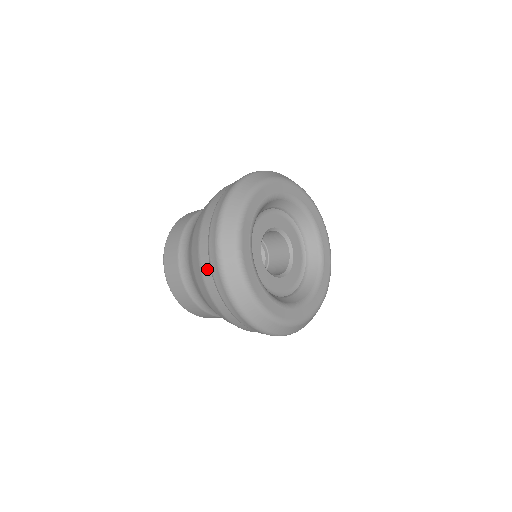
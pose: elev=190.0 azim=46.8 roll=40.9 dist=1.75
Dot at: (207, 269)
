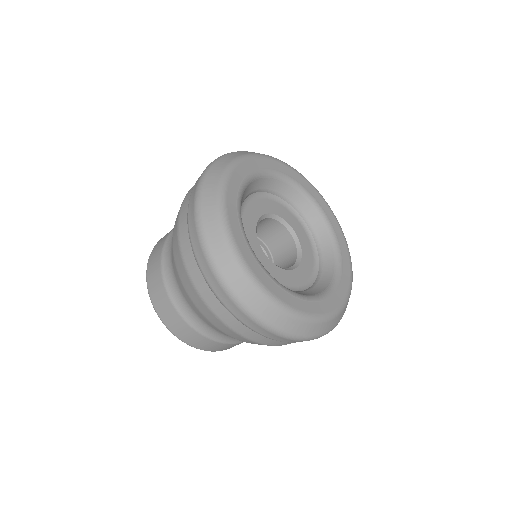
Dot at: (205, 290)
